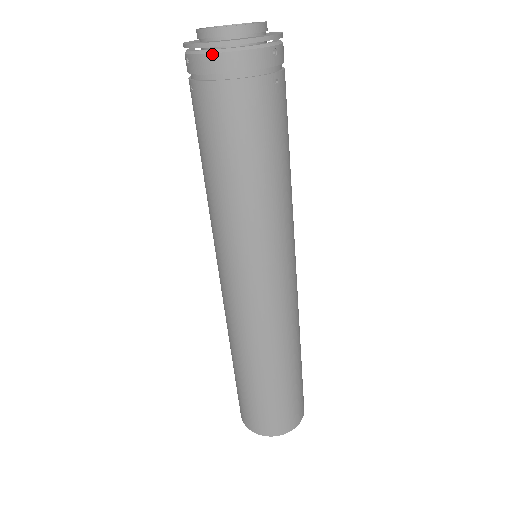
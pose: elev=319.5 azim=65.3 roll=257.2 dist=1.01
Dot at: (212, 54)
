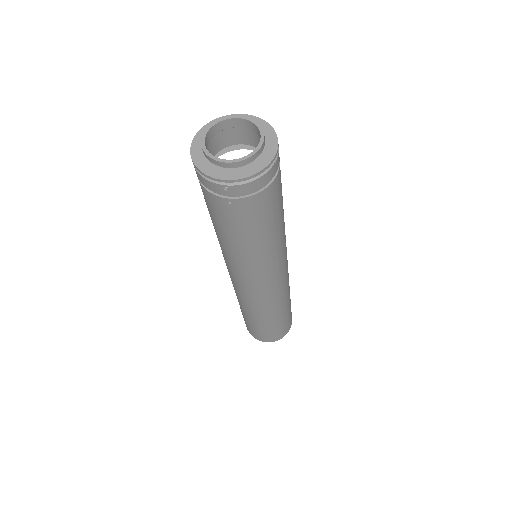
Dot at: (259, 178)
